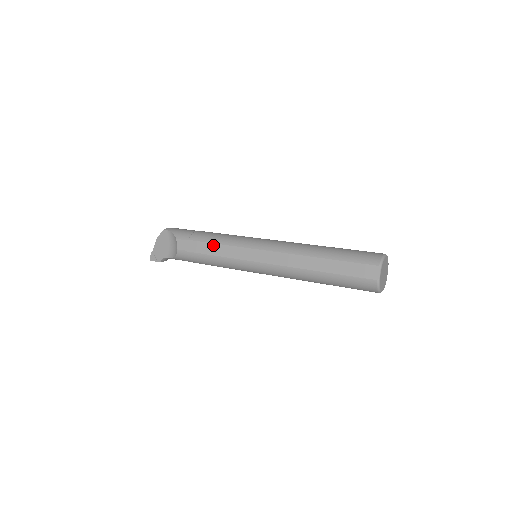
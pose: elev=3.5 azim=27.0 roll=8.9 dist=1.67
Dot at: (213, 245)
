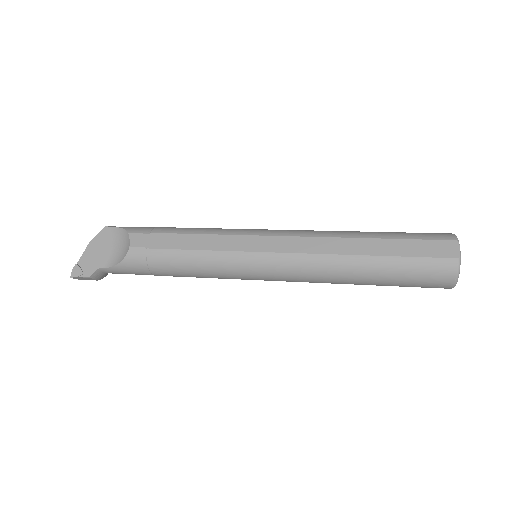
Dot at: (193, 236)
